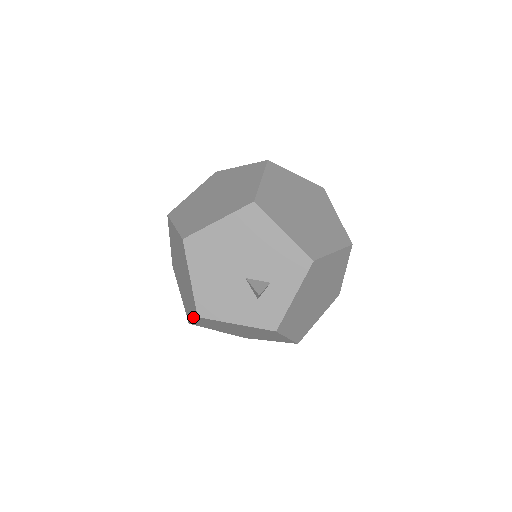
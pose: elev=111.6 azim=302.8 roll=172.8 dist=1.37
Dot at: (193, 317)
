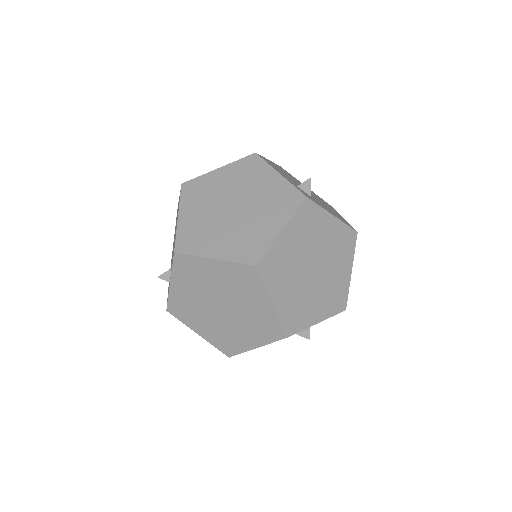
Dot at: occluded
